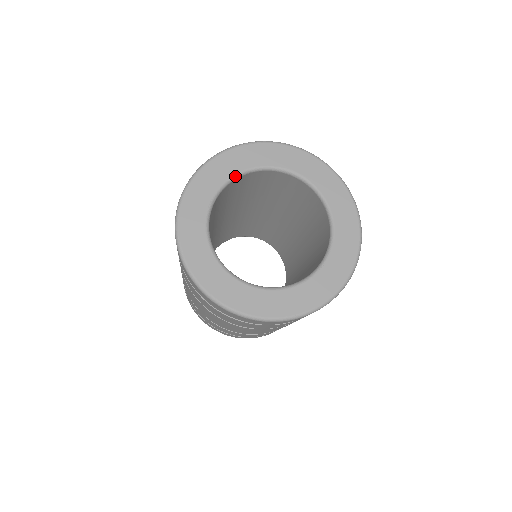
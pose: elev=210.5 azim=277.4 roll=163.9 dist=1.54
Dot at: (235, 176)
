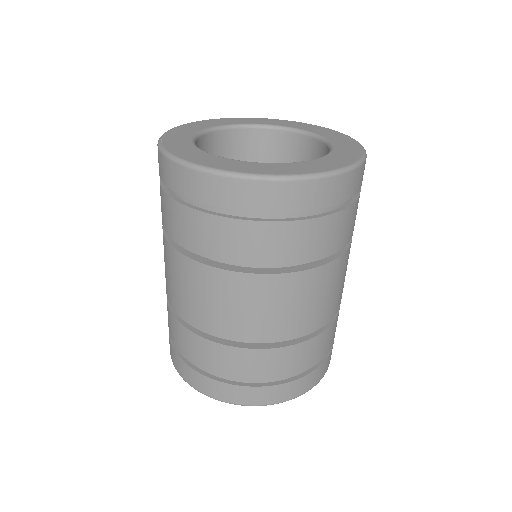
Dot at: (225, 126)
